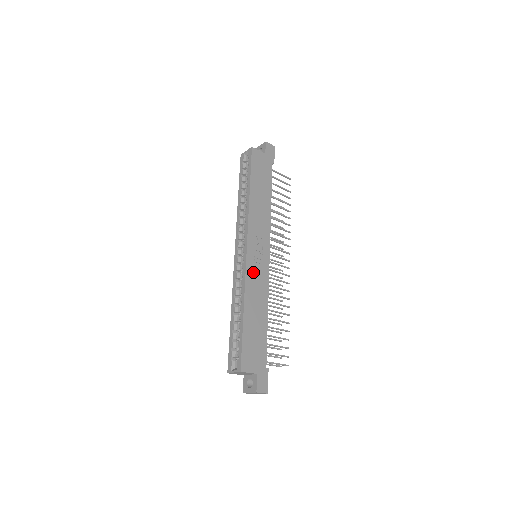
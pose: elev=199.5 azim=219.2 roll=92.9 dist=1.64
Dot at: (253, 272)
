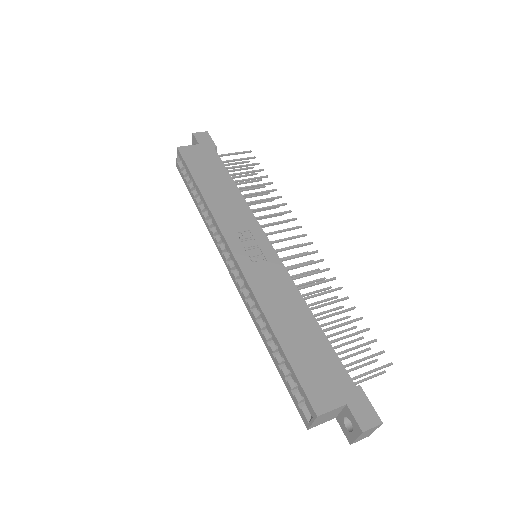
Dot at: (258, 275)
